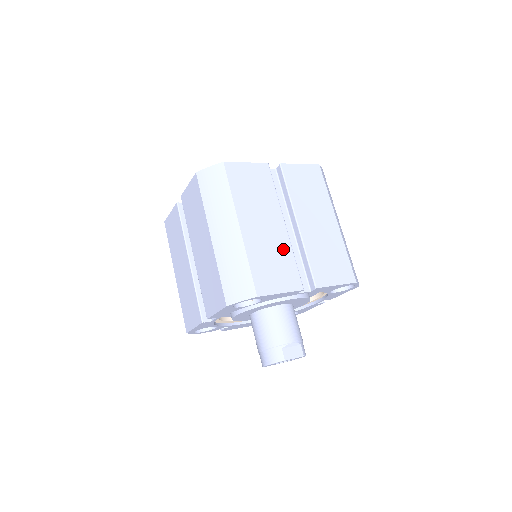
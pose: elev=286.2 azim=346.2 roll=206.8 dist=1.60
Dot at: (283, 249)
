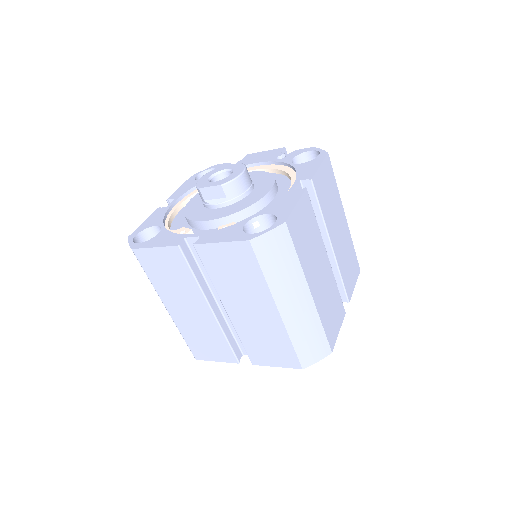
Dot at: (213, 331)
